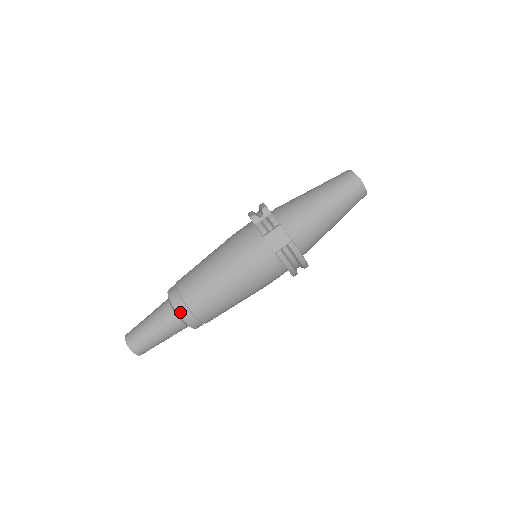
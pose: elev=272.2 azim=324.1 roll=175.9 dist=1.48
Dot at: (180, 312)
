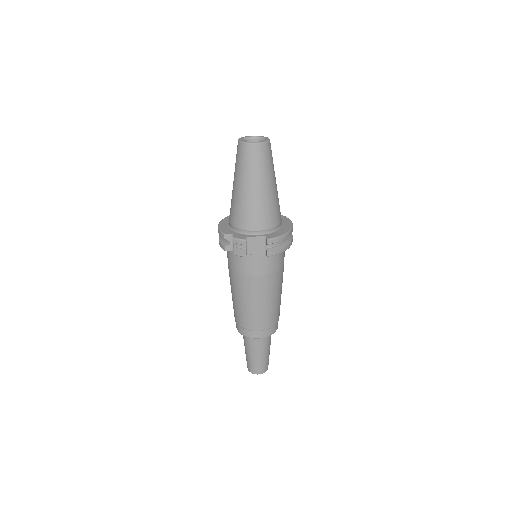
Dot at: (259, 337)
